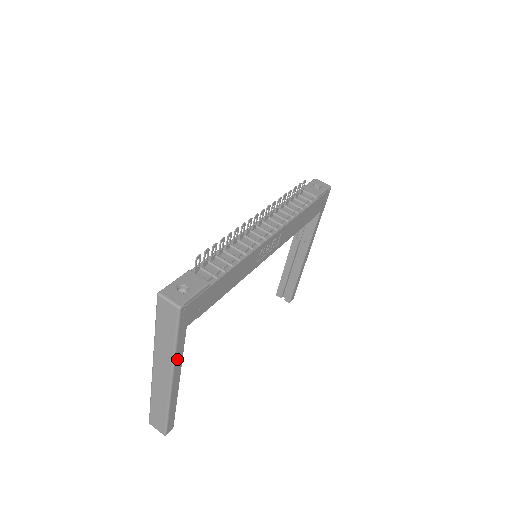
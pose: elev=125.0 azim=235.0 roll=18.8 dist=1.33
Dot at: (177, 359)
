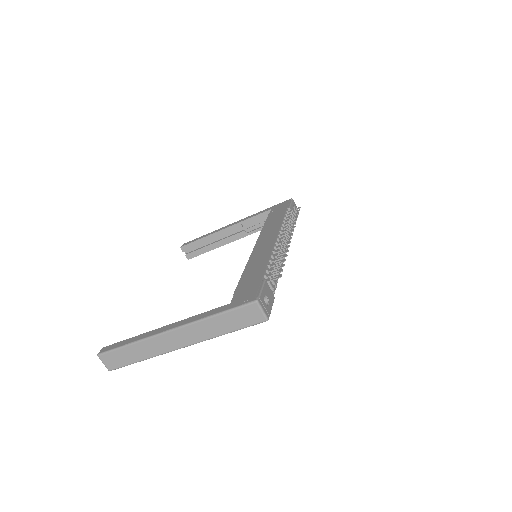
Dot at: (208, 338)
